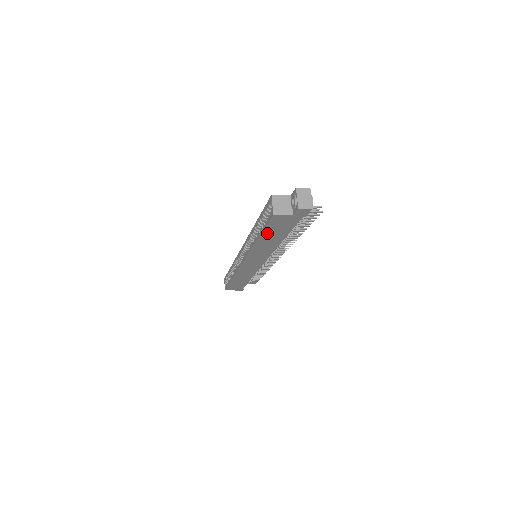
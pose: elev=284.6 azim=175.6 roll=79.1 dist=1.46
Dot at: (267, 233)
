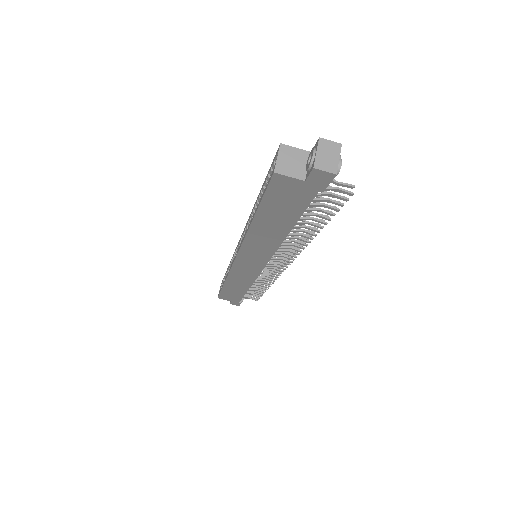
Dot at: (266, 211)
